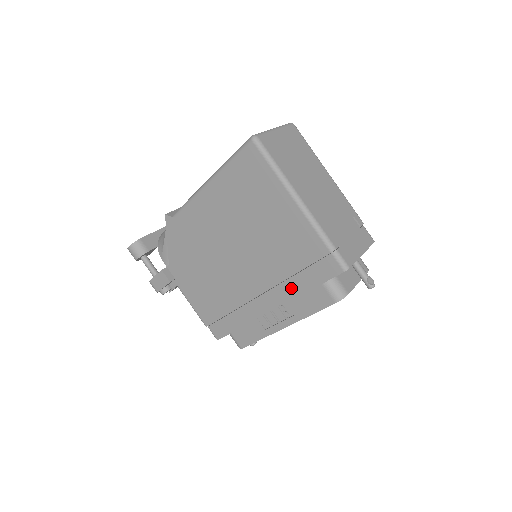
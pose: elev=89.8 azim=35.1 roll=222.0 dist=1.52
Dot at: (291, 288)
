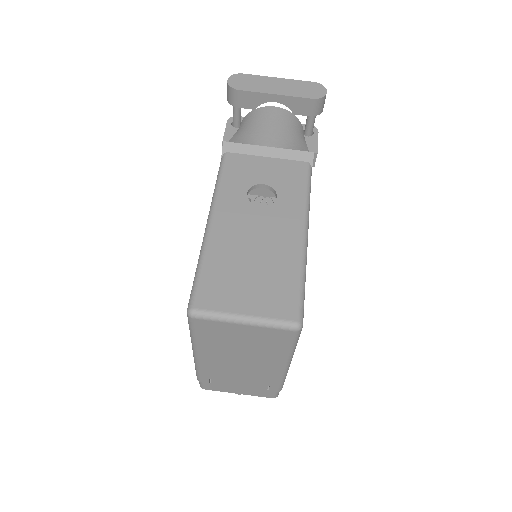
Dot at: occluded
